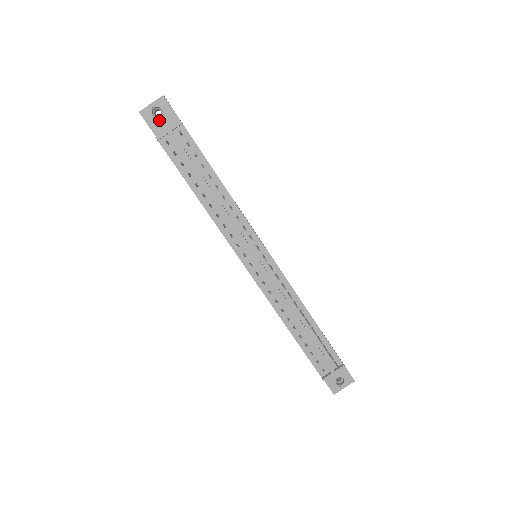
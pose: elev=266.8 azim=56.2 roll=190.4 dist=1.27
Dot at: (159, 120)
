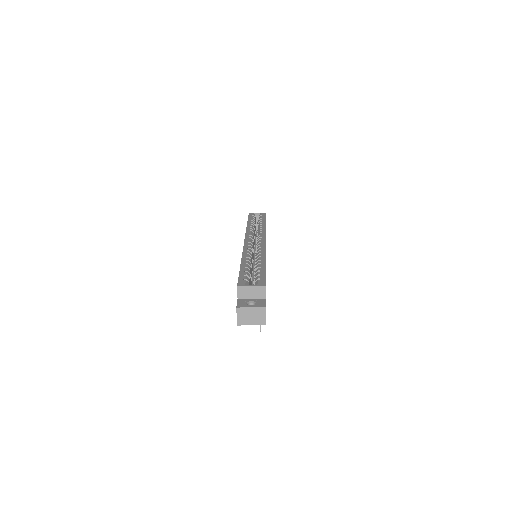
Dot at: occluded
